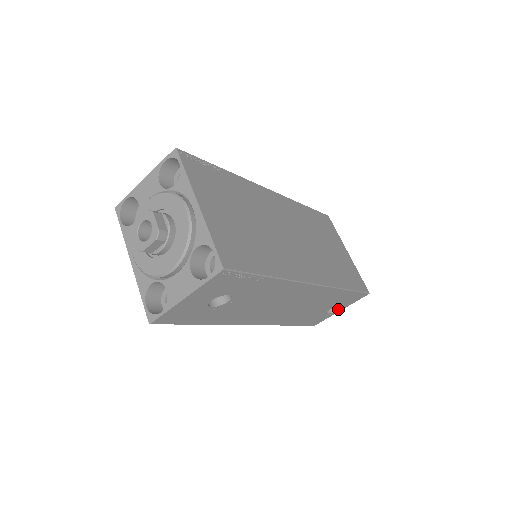
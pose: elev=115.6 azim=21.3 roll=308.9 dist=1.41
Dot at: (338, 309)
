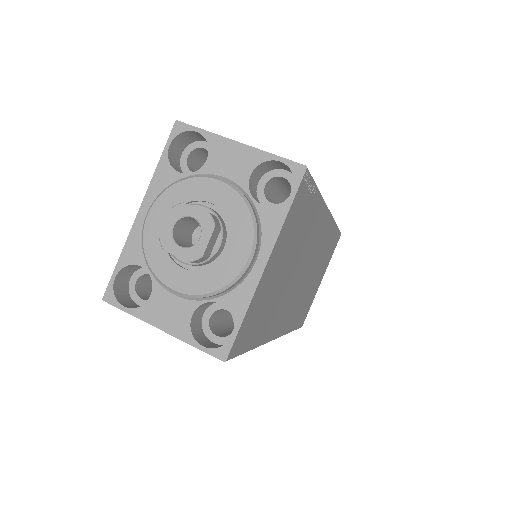
Dot at: occluded
